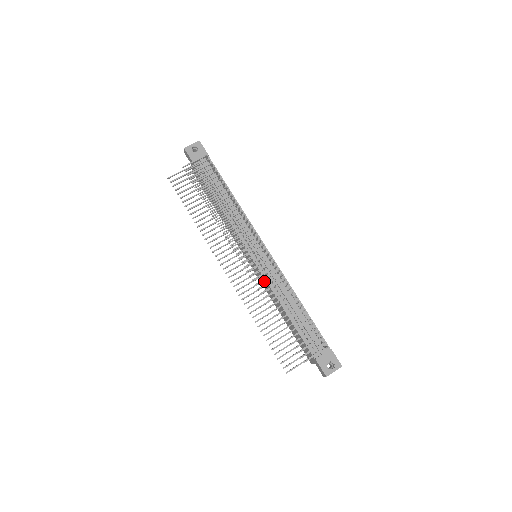
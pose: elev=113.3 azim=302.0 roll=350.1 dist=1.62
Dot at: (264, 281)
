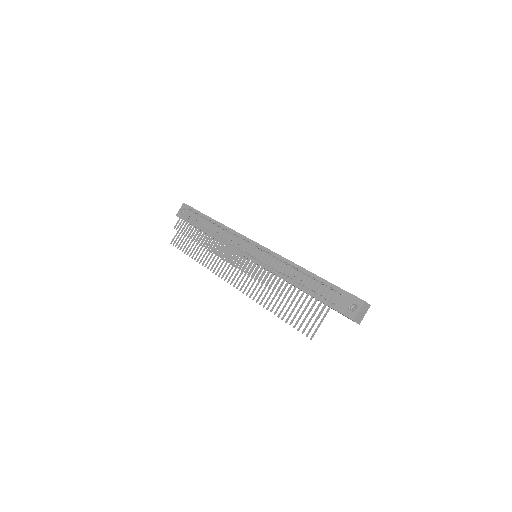
Dot at: occluded
